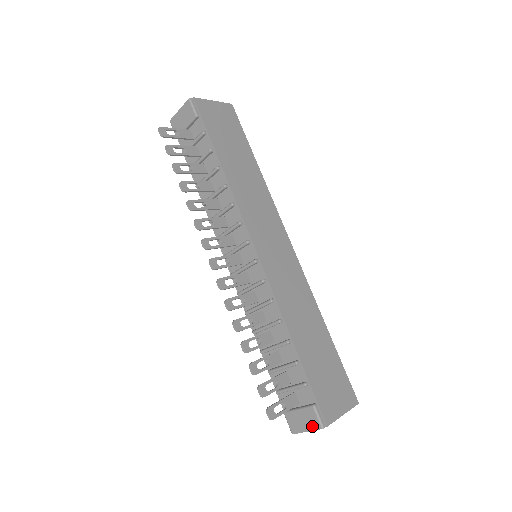
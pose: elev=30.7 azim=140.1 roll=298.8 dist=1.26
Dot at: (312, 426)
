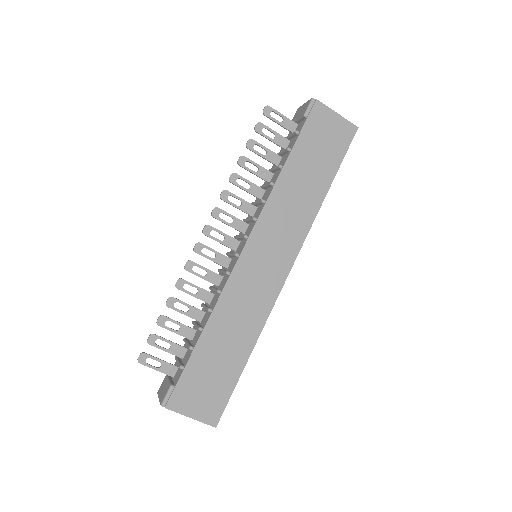
Dot at: (161, 398)
